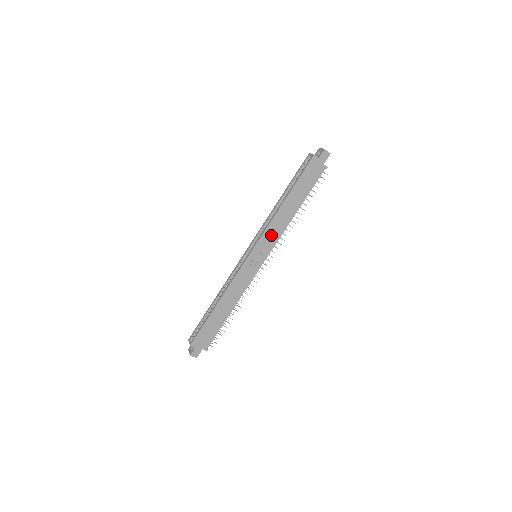
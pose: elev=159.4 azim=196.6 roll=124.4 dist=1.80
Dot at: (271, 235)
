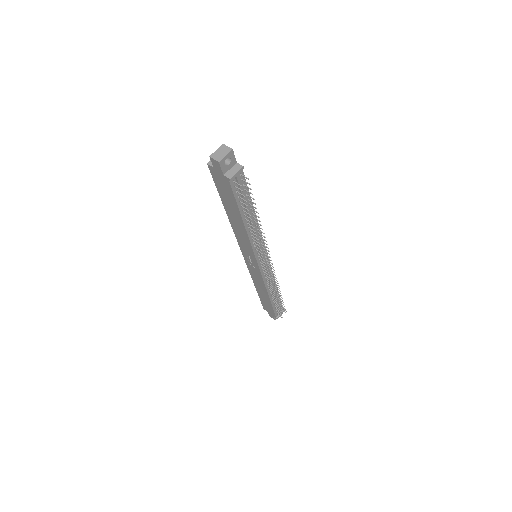
Dot at: (244, 243)
